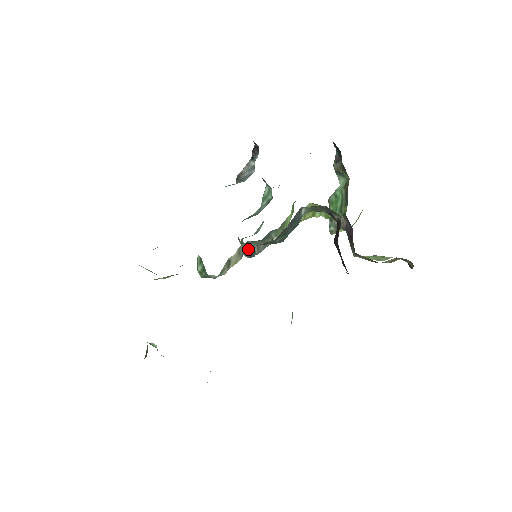
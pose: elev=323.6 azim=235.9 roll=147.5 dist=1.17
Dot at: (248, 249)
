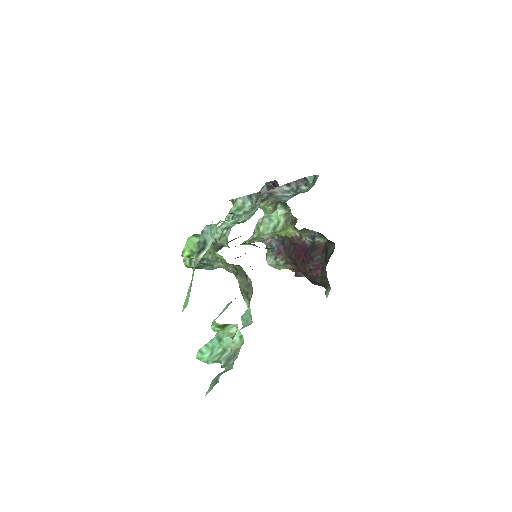
Dot at: occluded
